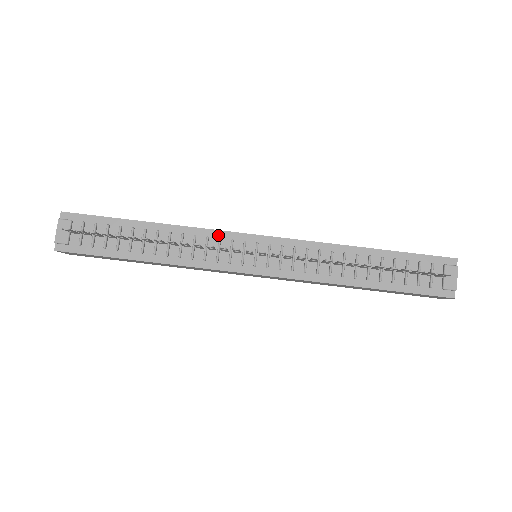
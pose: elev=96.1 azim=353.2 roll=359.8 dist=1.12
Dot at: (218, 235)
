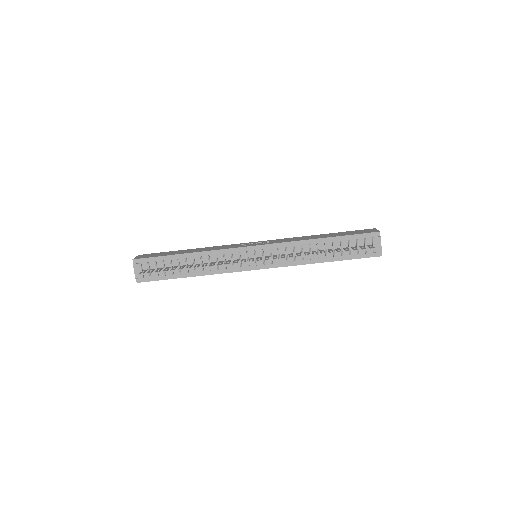
Dot at: (230, 251)
